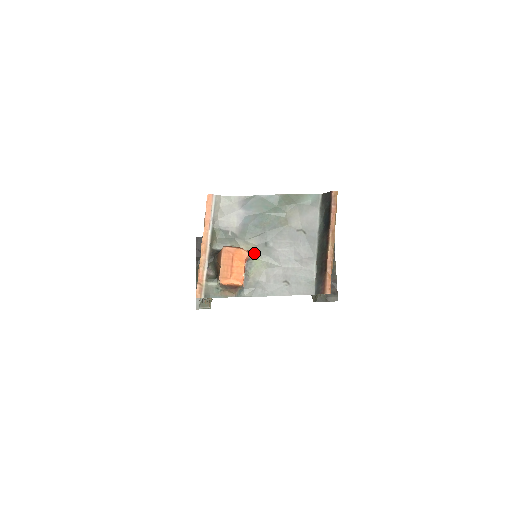
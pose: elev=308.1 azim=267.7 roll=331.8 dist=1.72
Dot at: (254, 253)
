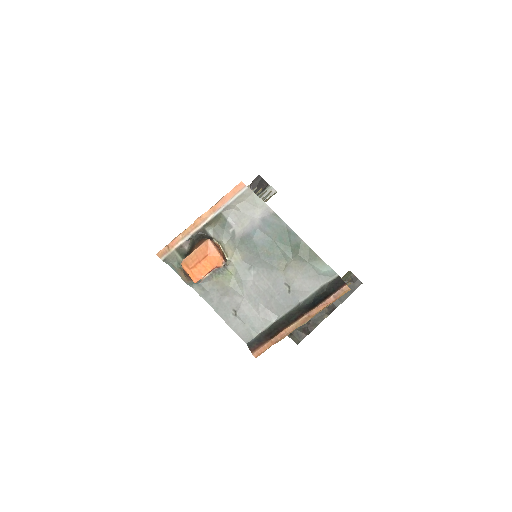
Dot at: (233, 265)
